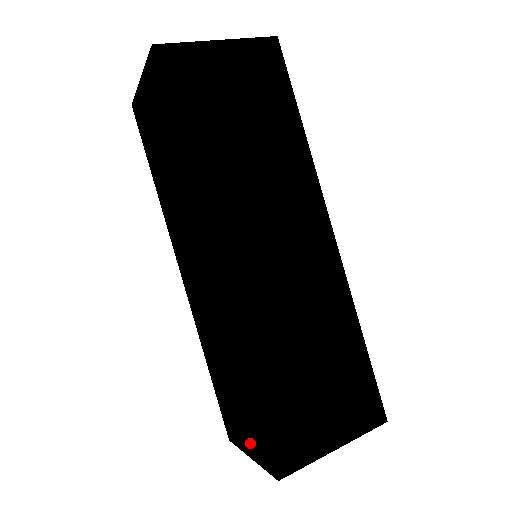
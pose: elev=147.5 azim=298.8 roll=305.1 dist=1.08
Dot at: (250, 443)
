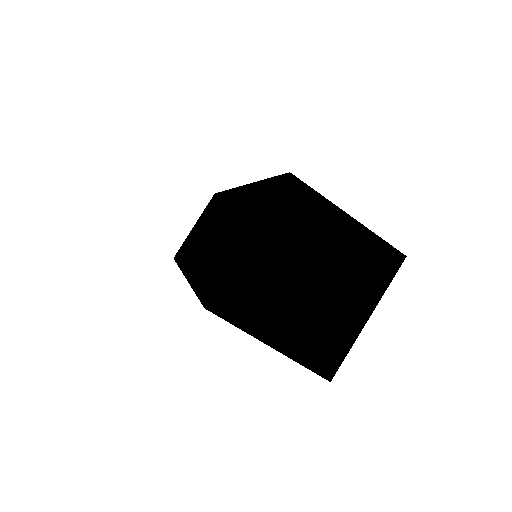
Dot at: occluded
